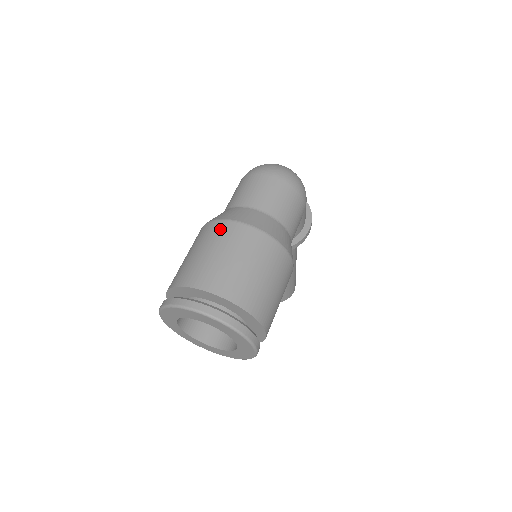
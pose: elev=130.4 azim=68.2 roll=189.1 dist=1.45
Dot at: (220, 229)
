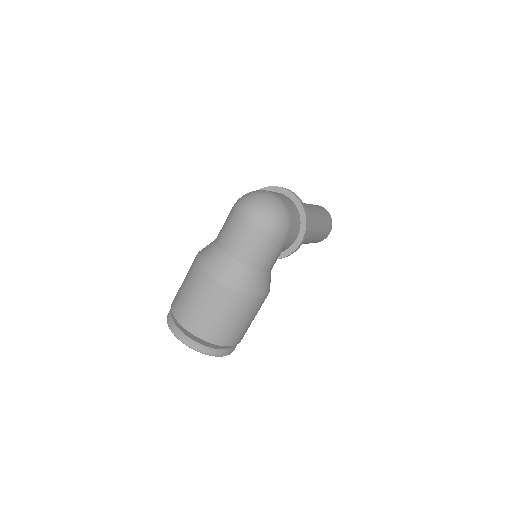
Dot at: (198, 276)
